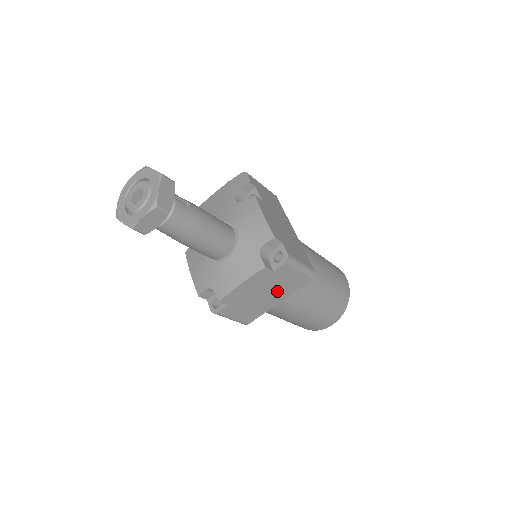
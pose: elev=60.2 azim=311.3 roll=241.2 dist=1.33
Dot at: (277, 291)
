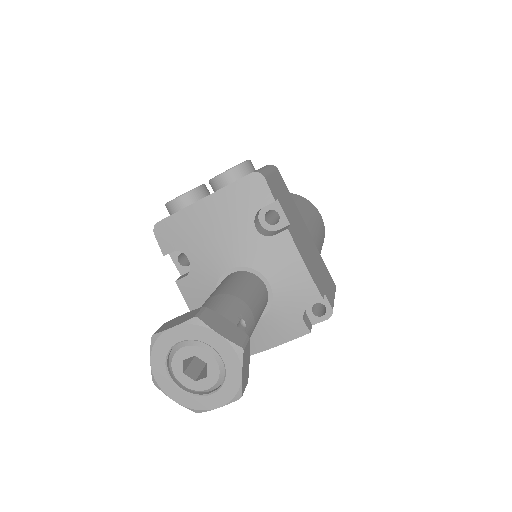
Dot at: occluded
